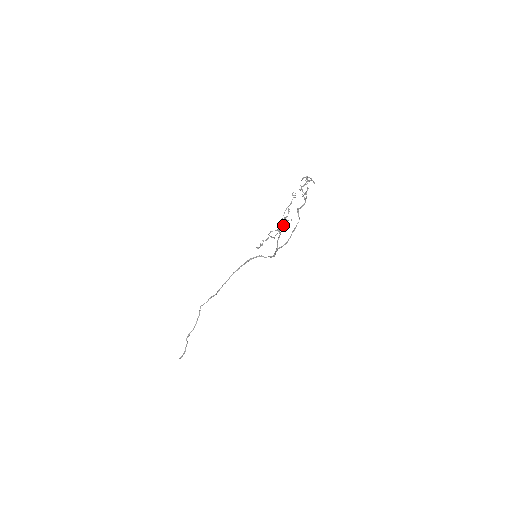
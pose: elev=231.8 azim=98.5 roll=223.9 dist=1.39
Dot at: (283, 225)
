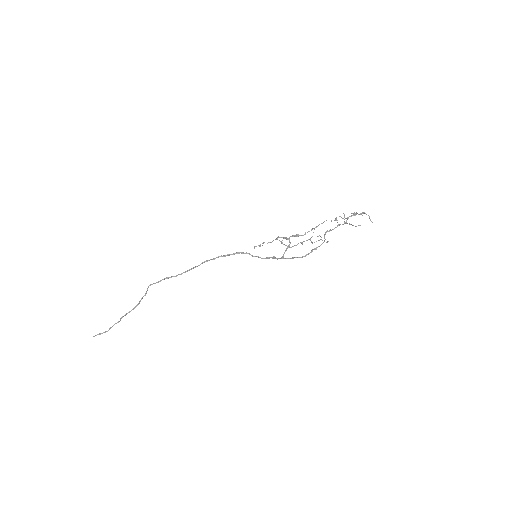
Dot at: (314, 242)
